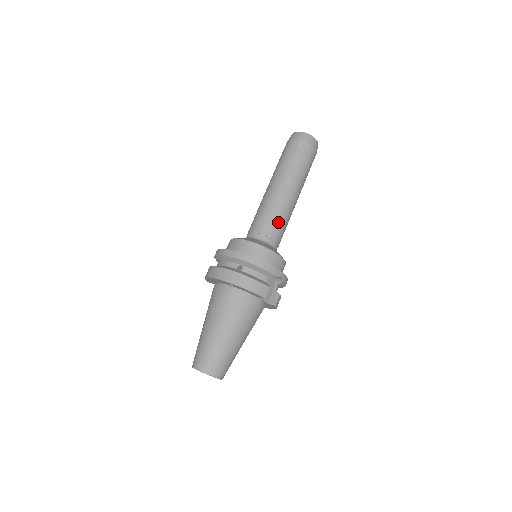
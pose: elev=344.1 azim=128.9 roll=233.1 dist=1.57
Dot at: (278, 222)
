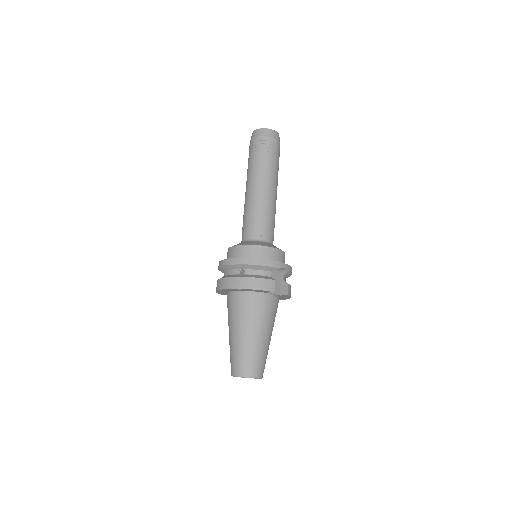
Dot at: (265, 218)
